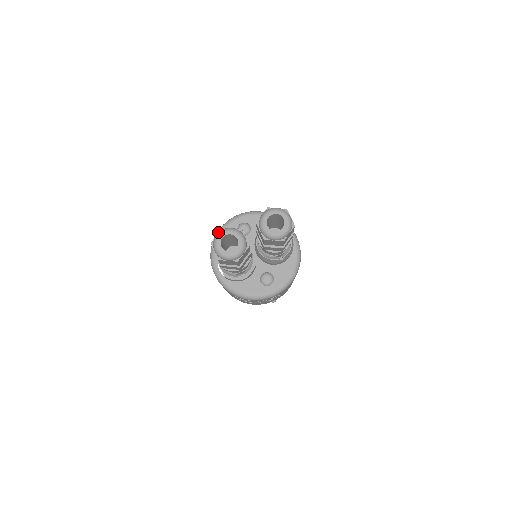
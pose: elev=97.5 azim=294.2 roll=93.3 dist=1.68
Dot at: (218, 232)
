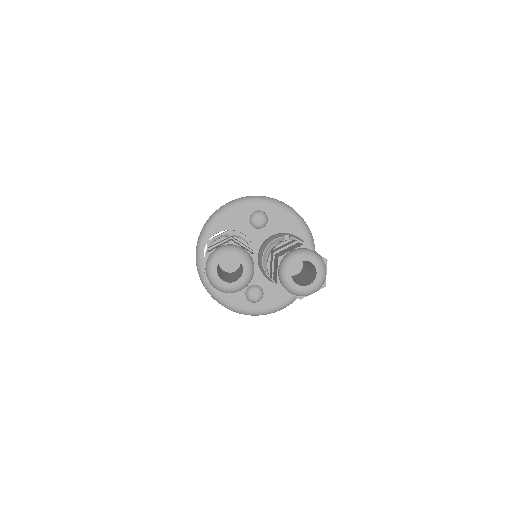
Dot at: (222, 246)
